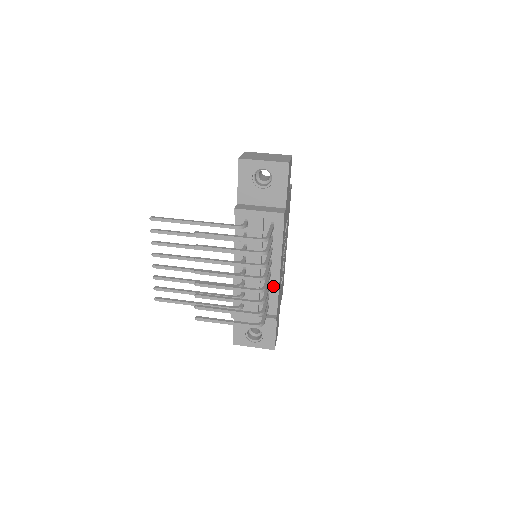
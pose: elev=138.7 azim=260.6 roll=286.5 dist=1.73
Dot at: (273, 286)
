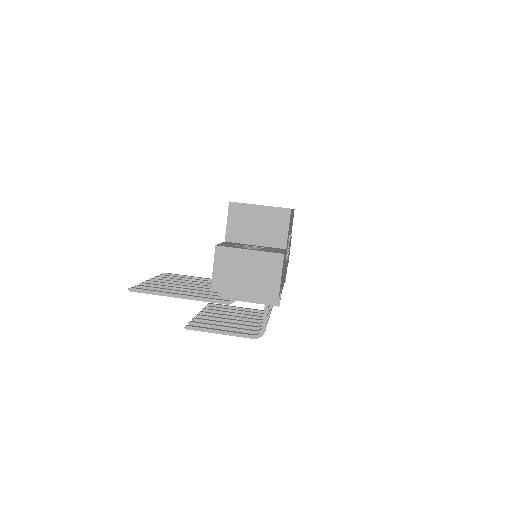
Dot at: occluded
